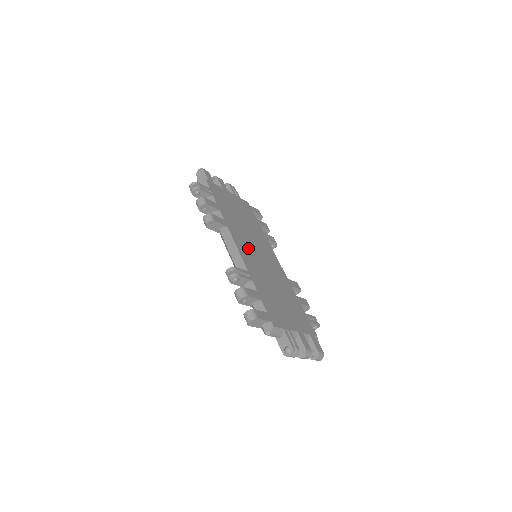
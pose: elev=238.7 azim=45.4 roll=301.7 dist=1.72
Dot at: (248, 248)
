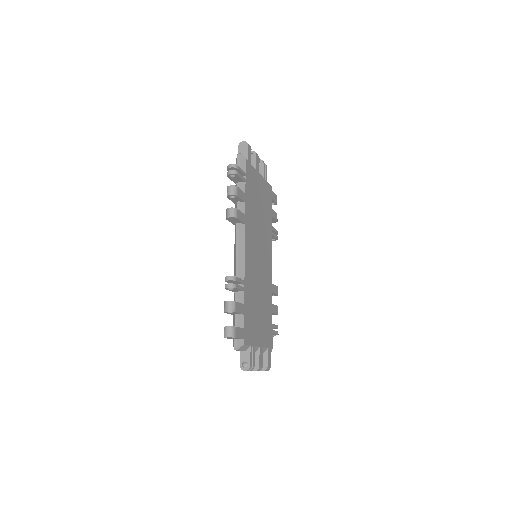
Dot at: (253, 250)
